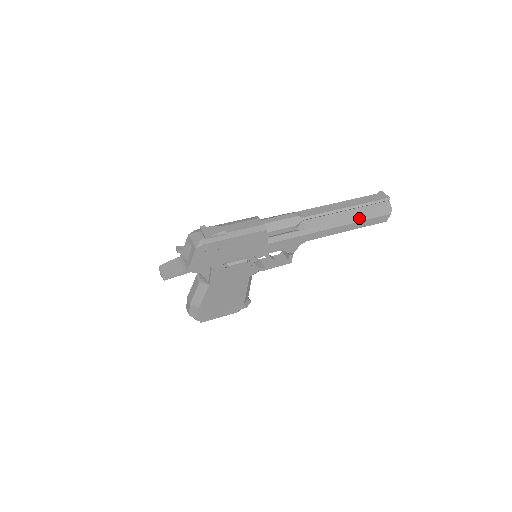
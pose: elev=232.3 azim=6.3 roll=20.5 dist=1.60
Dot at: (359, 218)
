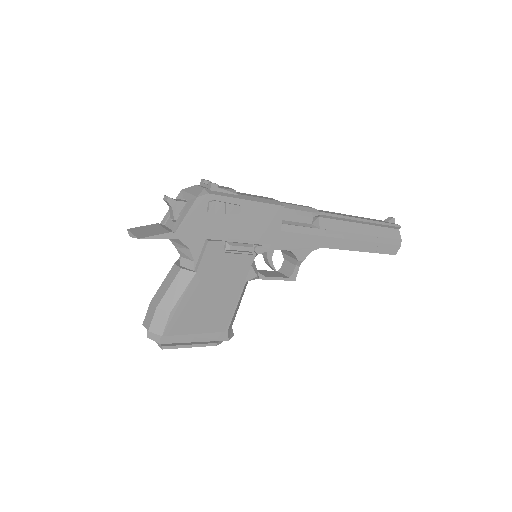
Dot at: (373, 238)
